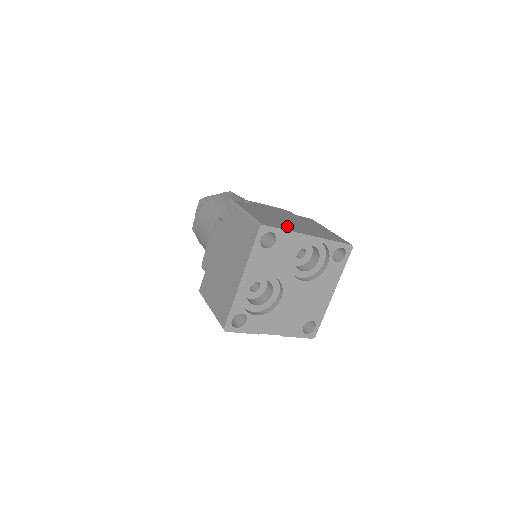
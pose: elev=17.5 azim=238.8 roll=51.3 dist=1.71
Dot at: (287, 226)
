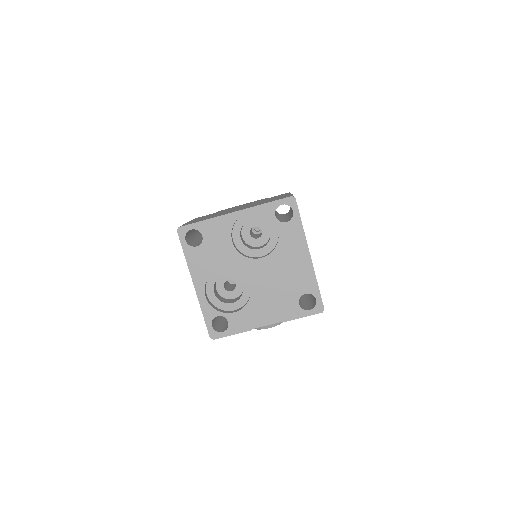
Dot at: (217, 215)
